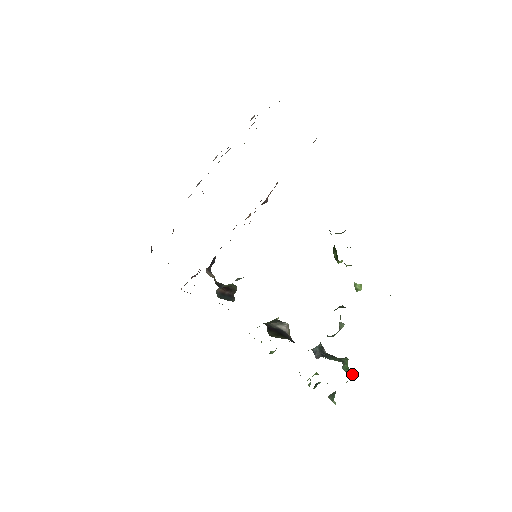
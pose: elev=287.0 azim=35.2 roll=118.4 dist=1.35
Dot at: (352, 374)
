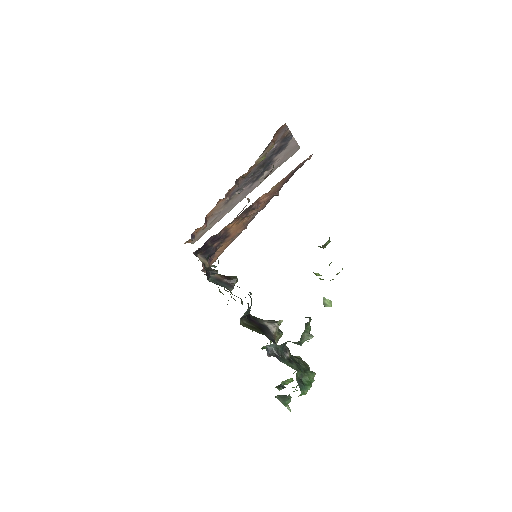
Dot at: (309, 387)
